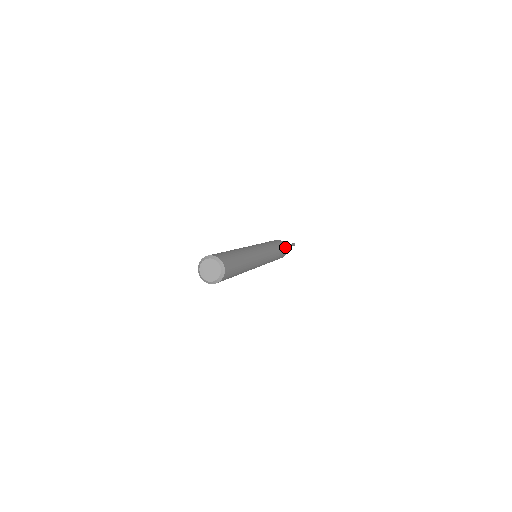
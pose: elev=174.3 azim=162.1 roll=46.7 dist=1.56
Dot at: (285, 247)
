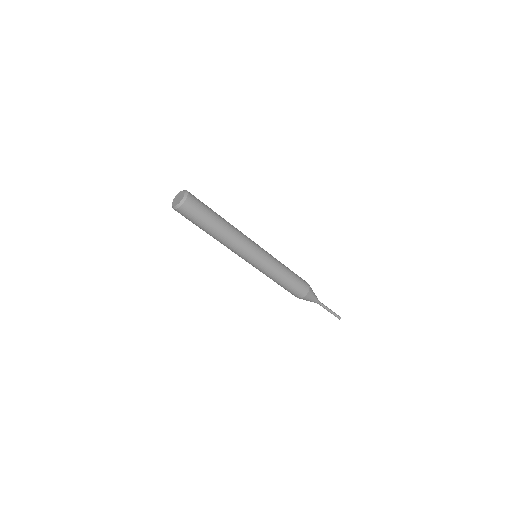
Dot at: (305, 288)
